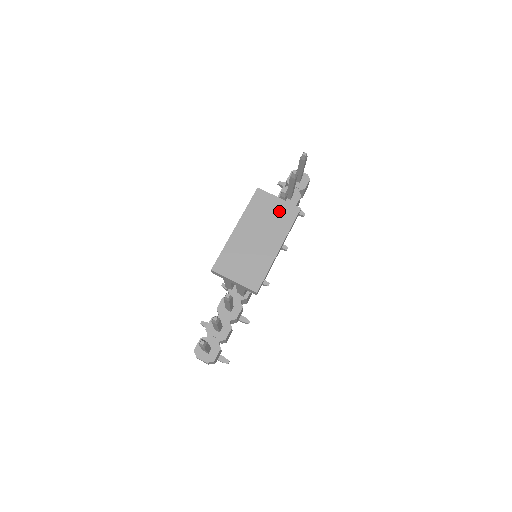
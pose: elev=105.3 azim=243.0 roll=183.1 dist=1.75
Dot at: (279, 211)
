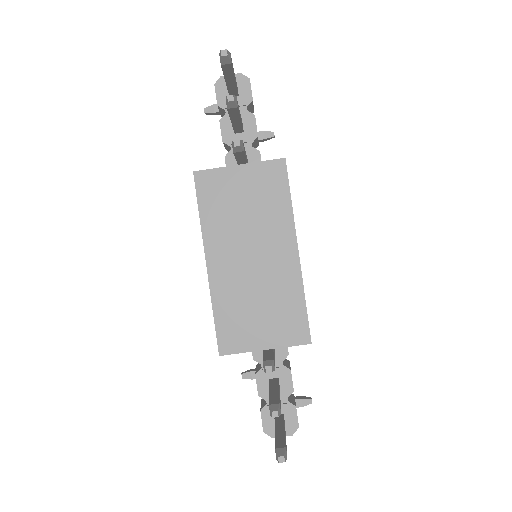
Dot at: (254, 188)
